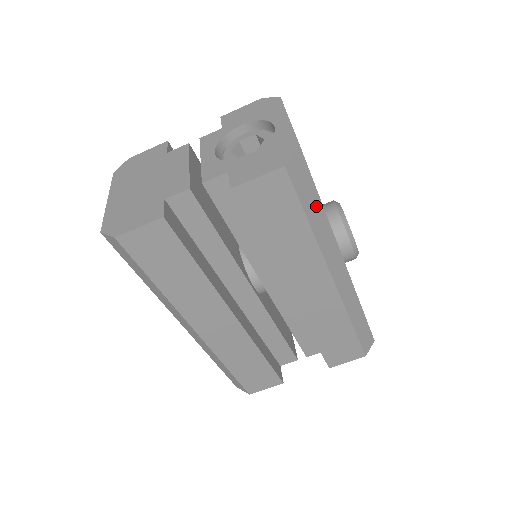
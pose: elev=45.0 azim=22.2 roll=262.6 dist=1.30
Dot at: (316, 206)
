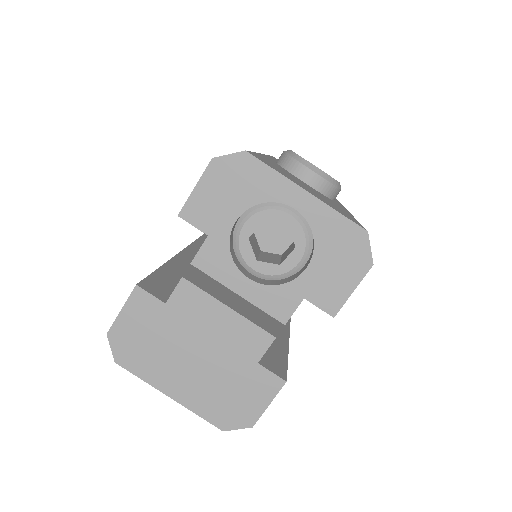
Dot at: occluded
